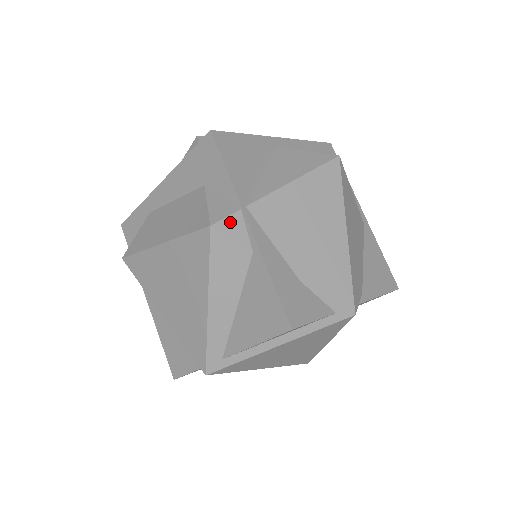
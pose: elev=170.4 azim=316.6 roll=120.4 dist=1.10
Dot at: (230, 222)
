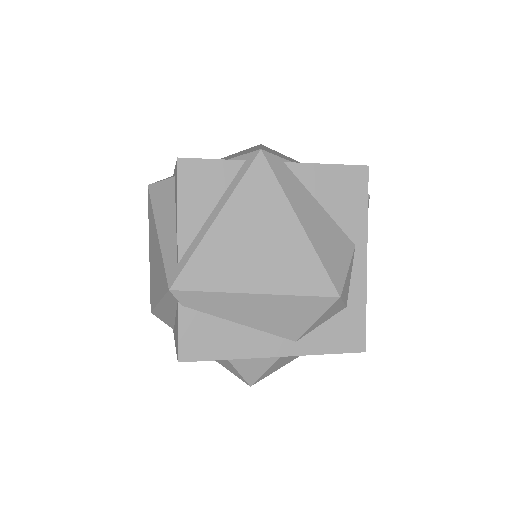
Dot at: occluded
